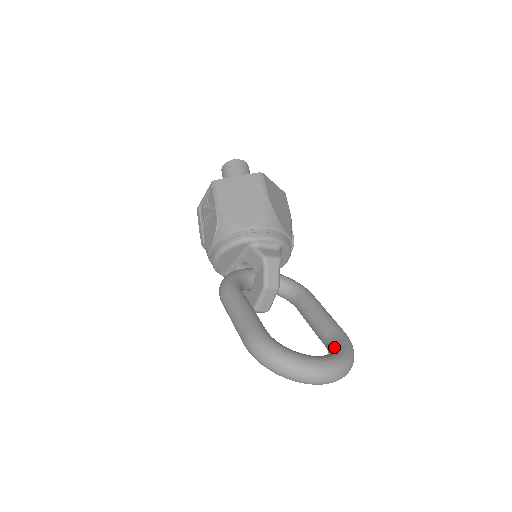
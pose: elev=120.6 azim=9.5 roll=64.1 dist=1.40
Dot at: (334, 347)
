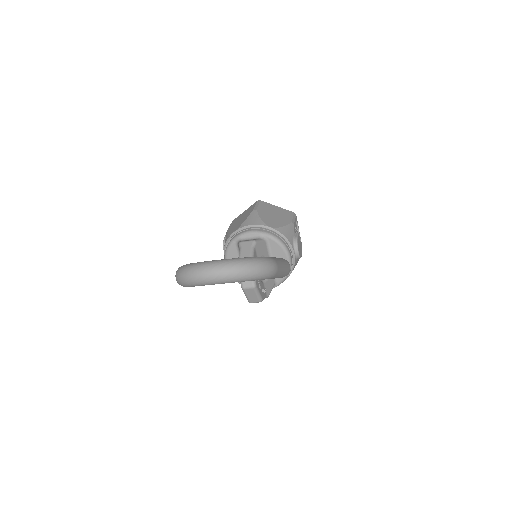
Dot at: occluded
